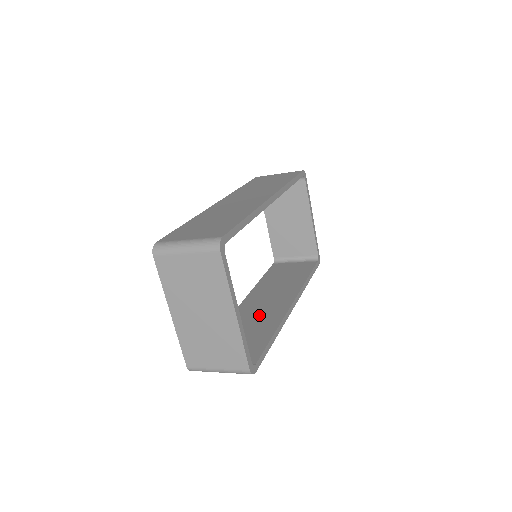
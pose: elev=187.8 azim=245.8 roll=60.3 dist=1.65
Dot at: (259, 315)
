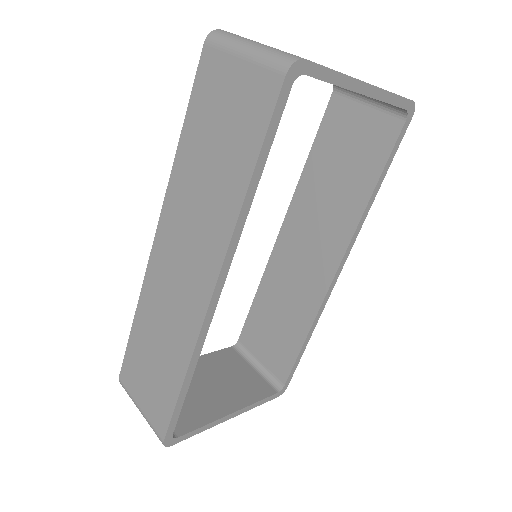
Dot at: (295, 282)
